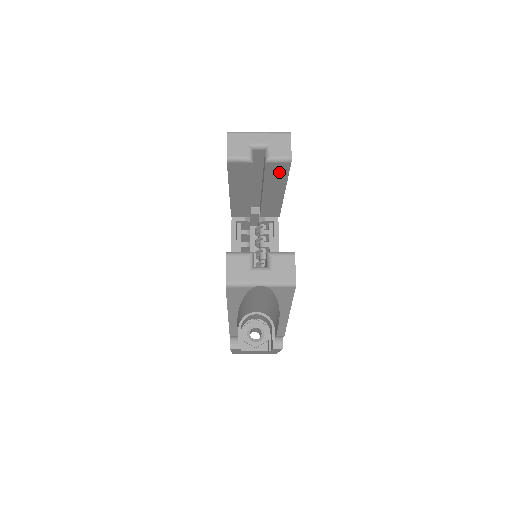
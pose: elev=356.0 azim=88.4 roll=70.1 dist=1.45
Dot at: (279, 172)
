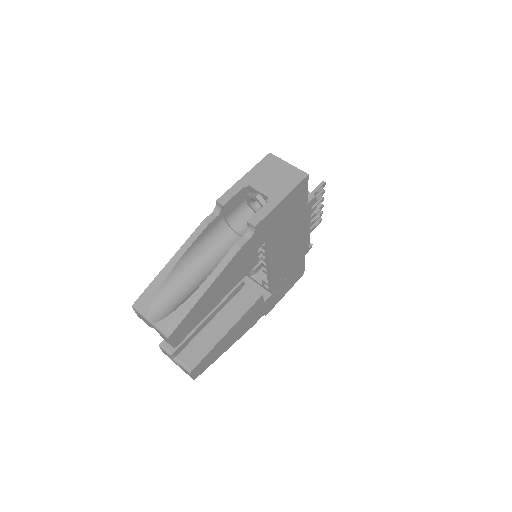
Dot at: occluded
